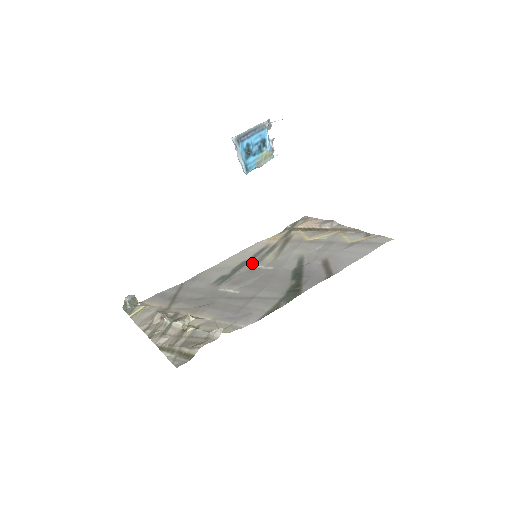
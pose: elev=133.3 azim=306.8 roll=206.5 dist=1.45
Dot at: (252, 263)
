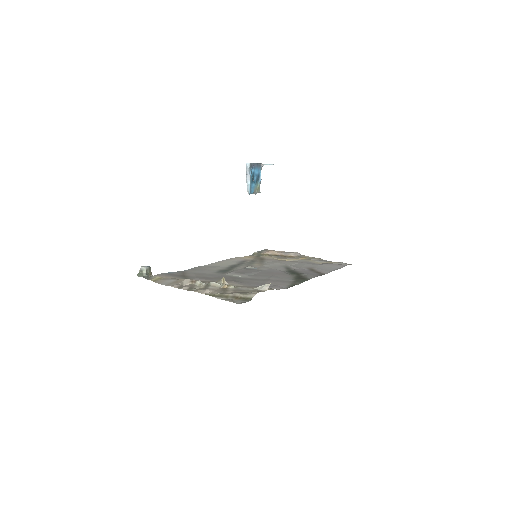
Dot at: (243, 266)
